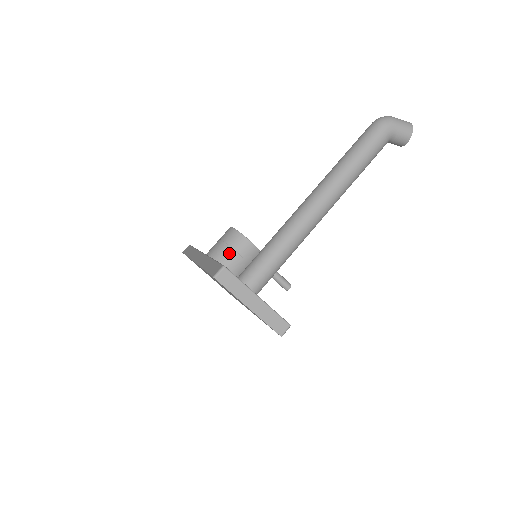
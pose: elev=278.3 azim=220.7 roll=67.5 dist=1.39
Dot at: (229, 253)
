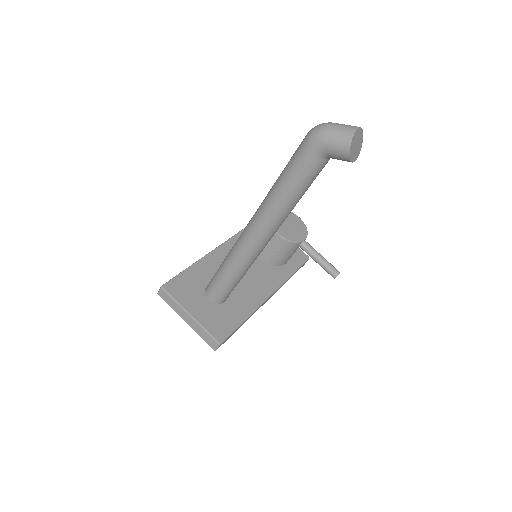
Dot at: occluded
